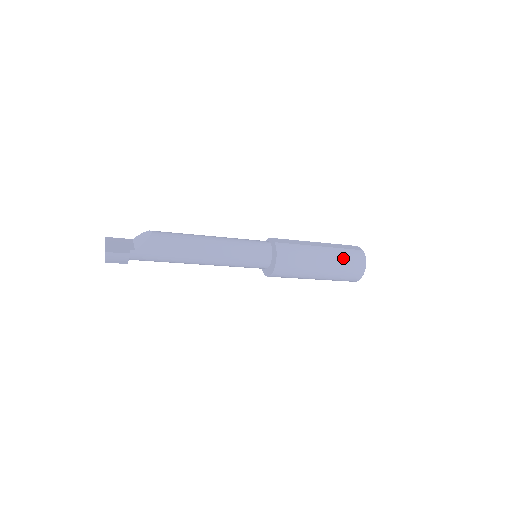
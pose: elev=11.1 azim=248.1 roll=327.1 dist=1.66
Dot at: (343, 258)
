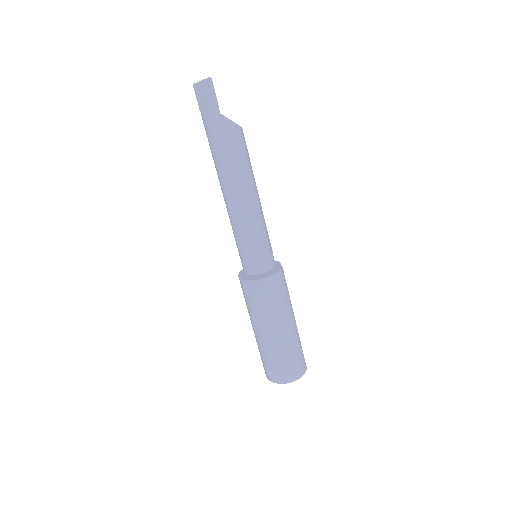
Dot at: (295, 350)
